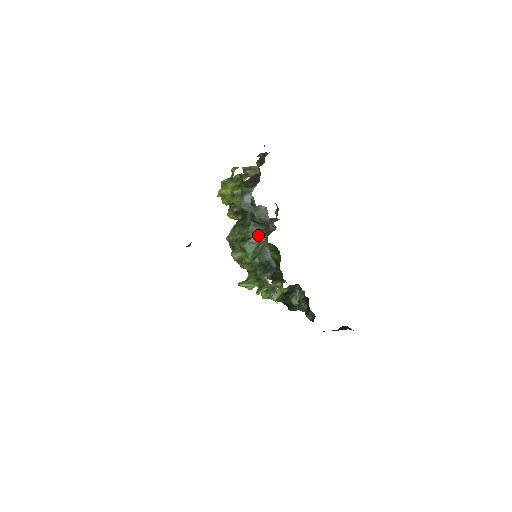
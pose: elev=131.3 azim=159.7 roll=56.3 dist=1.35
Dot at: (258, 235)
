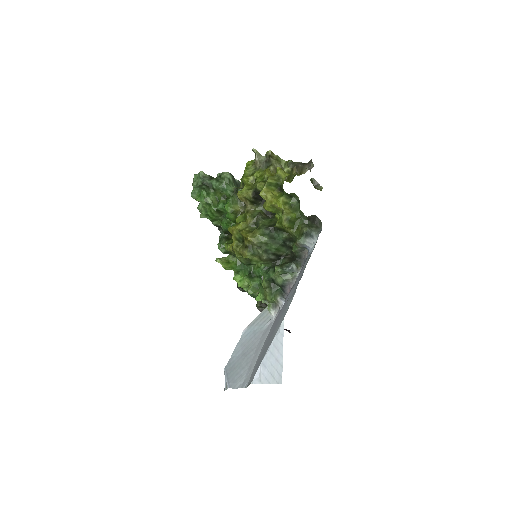
Dot at: (295, 270)
